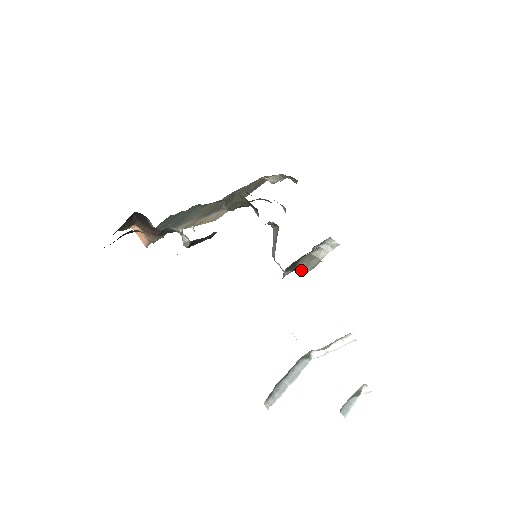
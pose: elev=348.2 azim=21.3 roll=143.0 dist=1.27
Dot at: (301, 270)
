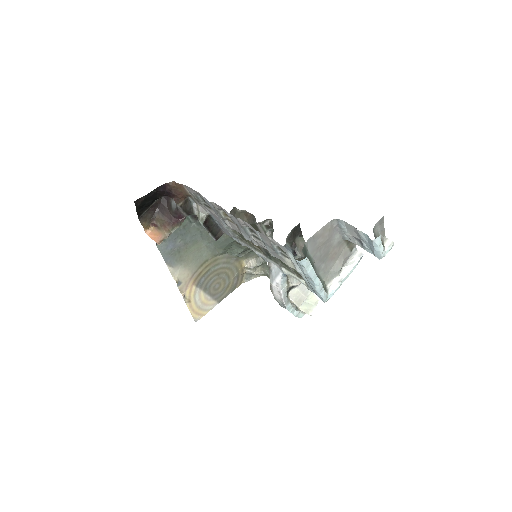
Dot at: (298, 250)
